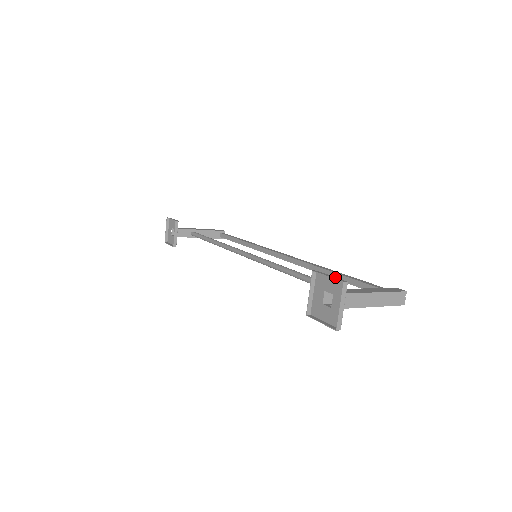
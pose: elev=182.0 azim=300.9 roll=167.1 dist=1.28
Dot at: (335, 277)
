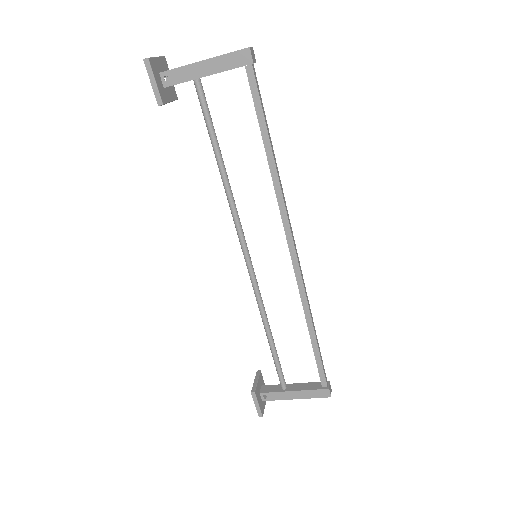
Dot at: occluded
